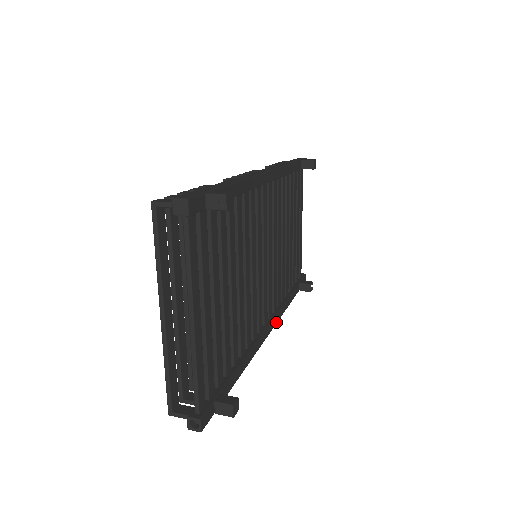
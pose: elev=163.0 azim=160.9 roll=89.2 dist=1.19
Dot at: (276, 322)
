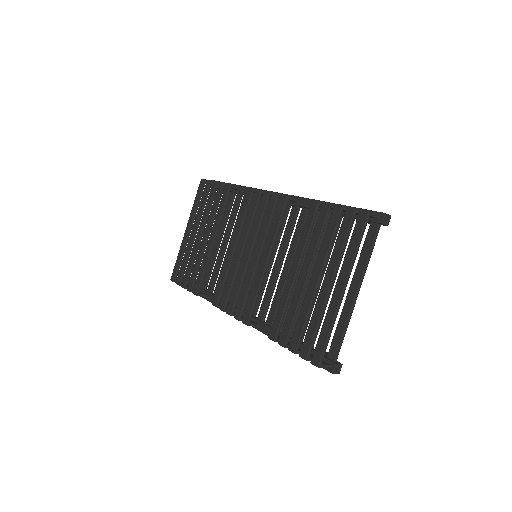
Dot at: occluded
